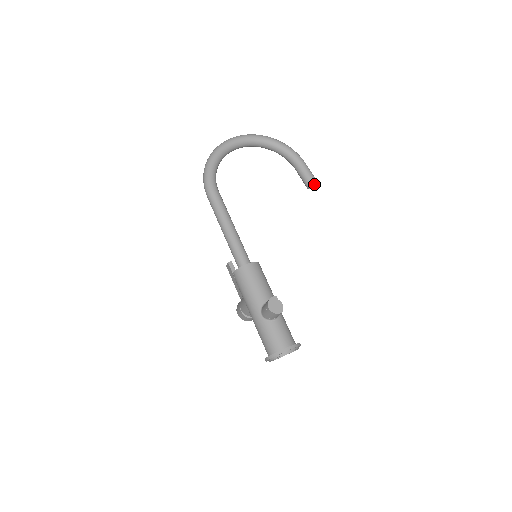
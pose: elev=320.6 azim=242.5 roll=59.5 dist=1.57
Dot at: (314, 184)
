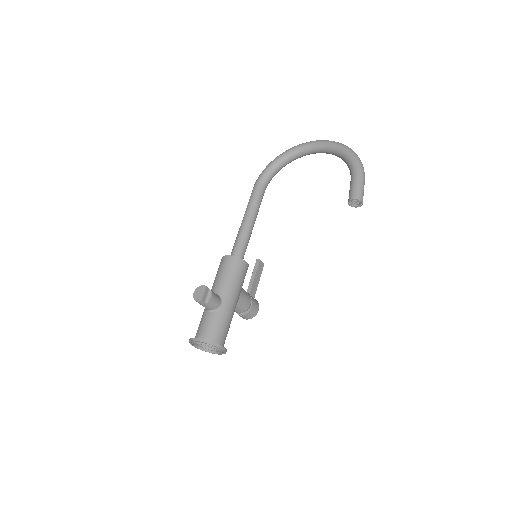
Dot at: (359, 202)
